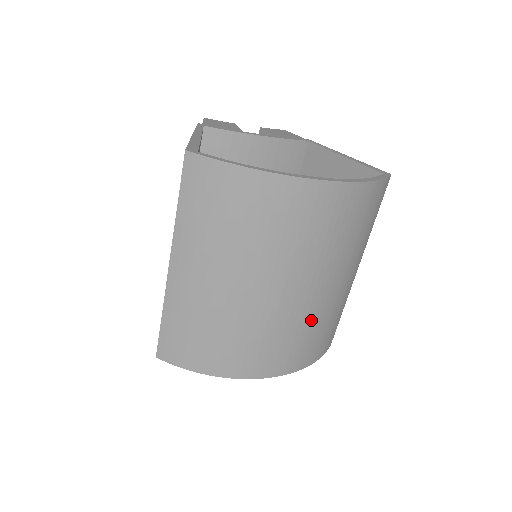
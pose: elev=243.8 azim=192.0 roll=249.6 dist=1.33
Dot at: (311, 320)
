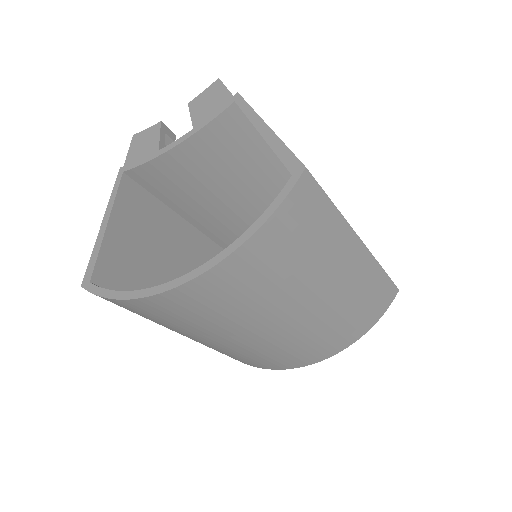
Dot at: (319, 326)
